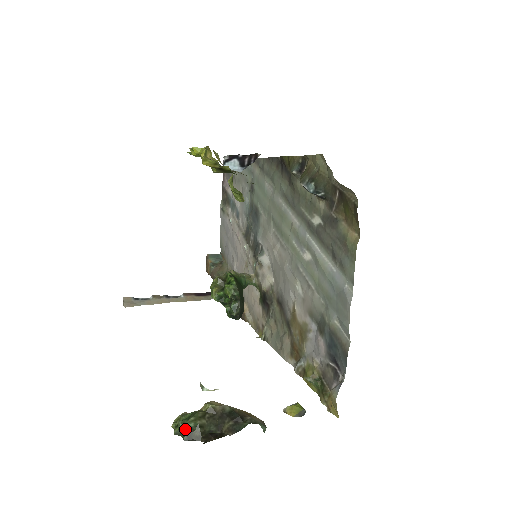
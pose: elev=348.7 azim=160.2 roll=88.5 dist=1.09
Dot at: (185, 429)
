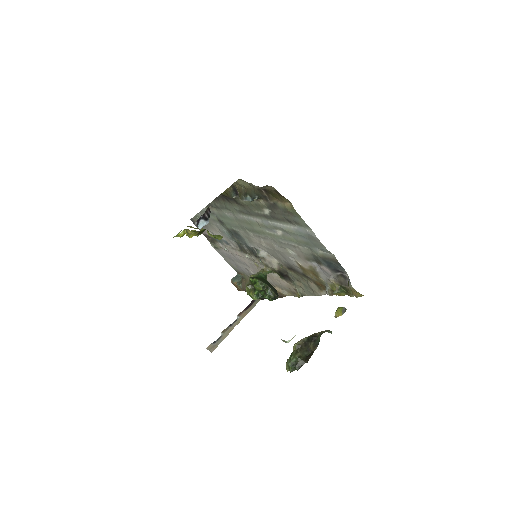
Dot at: (293, 364)
